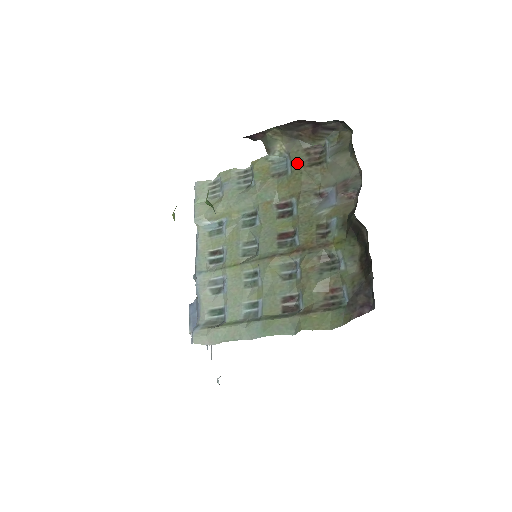
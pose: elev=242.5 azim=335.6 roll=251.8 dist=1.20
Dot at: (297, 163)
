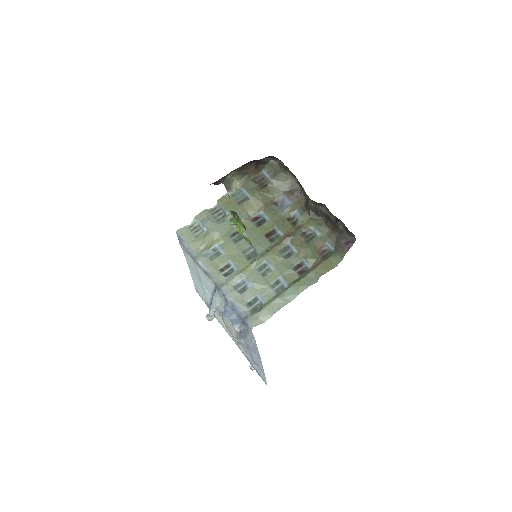
Dot at: (252, 190)
